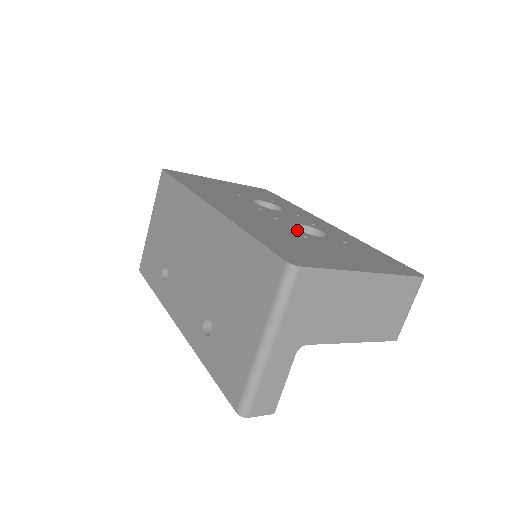
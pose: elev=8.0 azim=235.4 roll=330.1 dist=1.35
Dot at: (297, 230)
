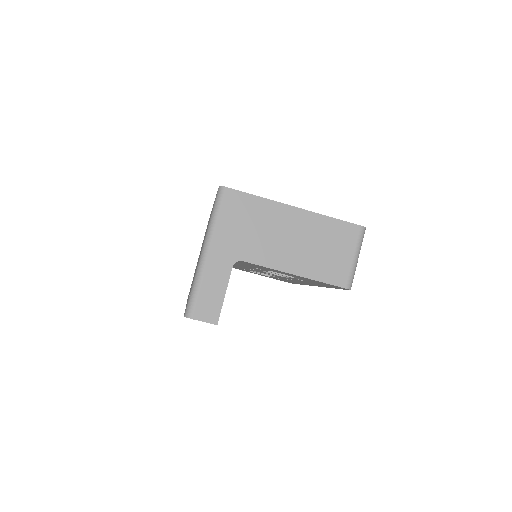
Dot at: occluded
